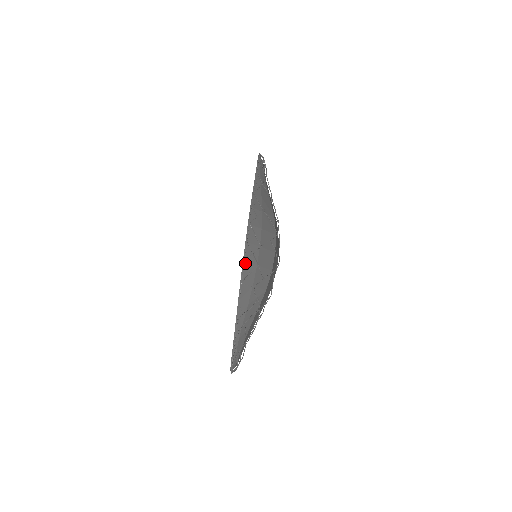
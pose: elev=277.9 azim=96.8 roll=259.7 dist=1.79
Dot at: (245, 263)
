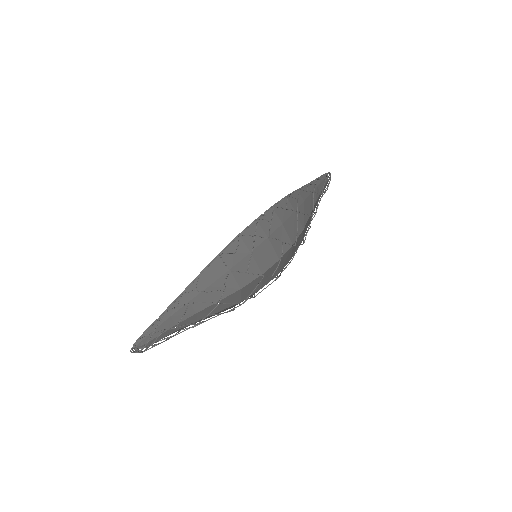
Dot at: (239, 238)
